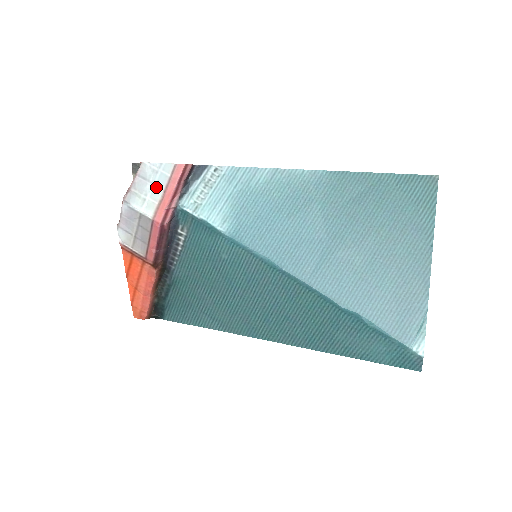
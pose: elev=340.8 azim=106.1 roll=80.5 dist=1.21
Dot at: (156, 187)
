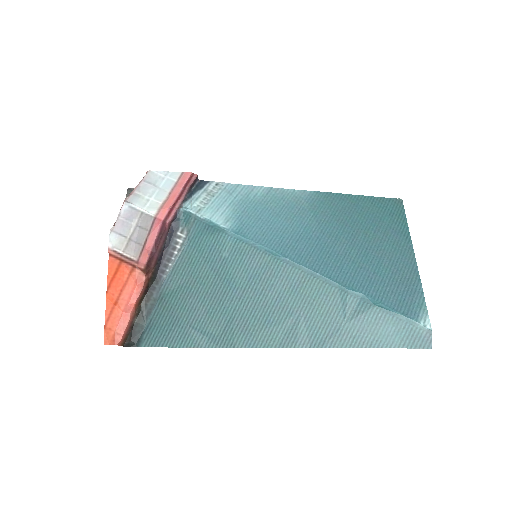
Dot at: (161, 190)
